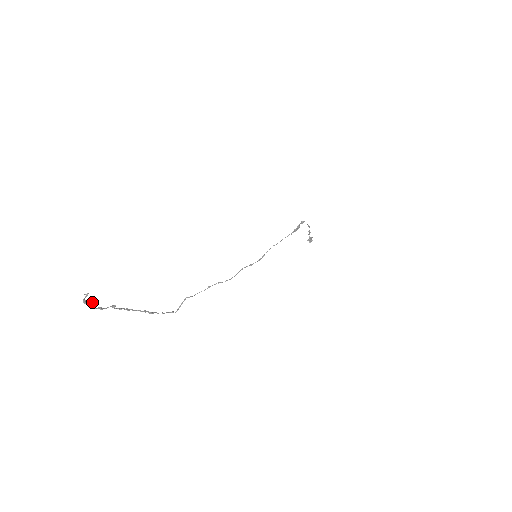
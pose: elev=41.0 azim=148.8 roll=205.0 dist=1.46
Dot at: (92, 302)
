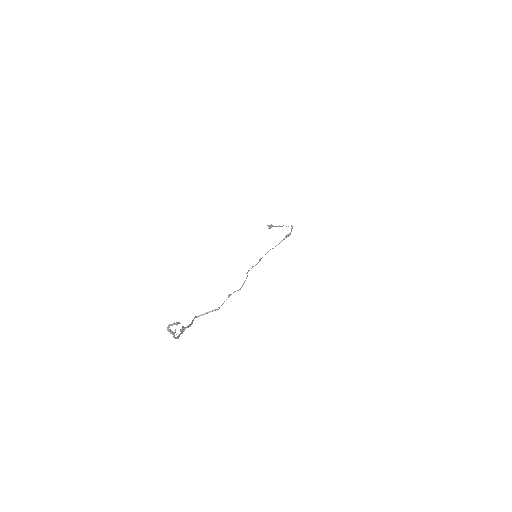
Dot at: (175, 330)
